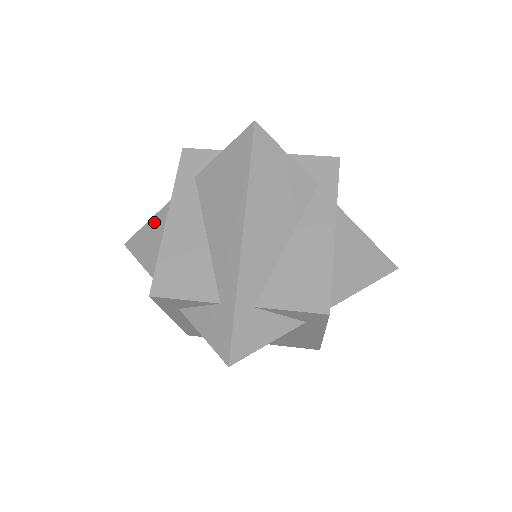
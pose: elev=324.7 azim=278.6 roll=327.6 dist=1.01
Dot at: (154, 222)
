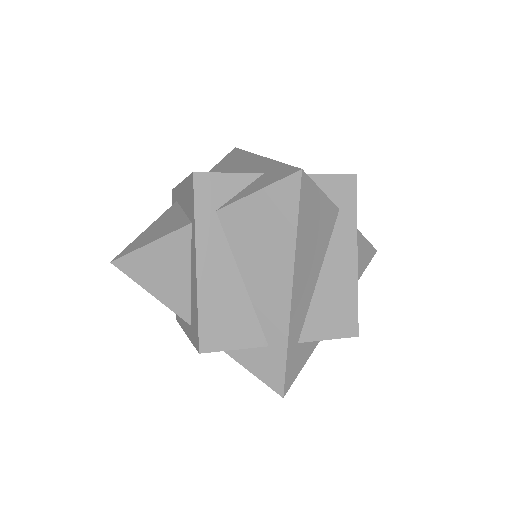
Dot at: (153, 225)
